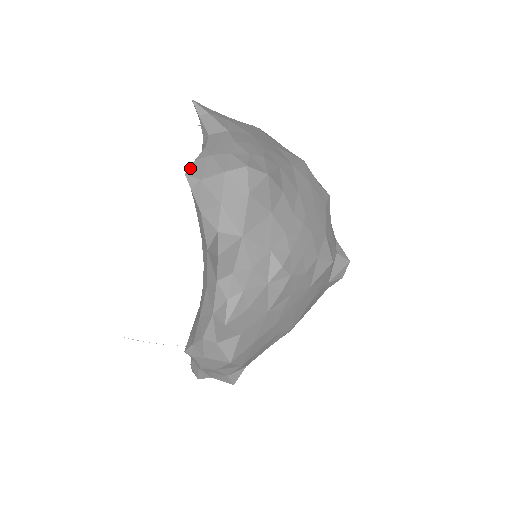
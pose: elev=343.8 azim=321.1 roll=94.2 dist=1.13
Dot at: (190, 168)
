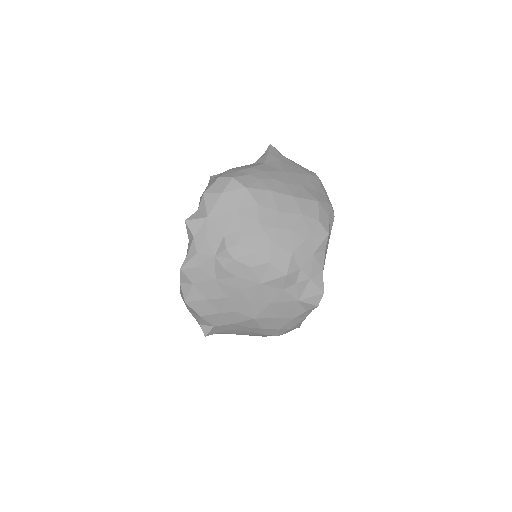
Dot at: (216, 175)
